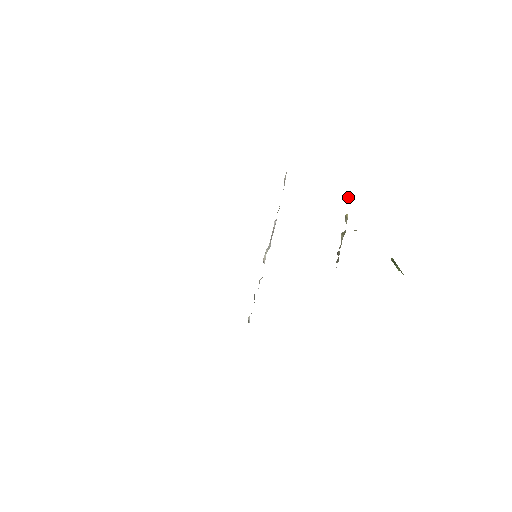
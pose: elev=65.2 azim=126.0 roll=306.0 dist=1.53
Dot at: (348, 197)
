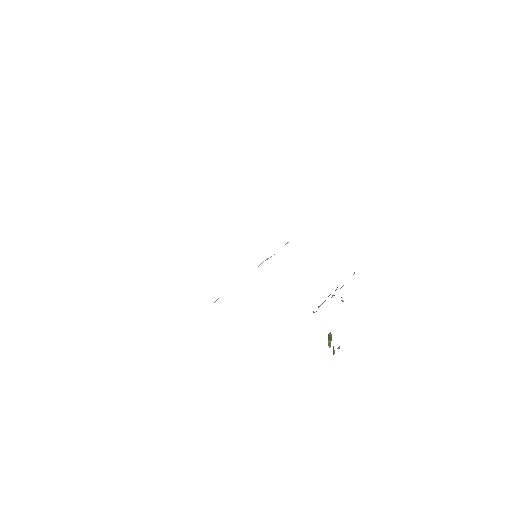
Dot at: occluded
